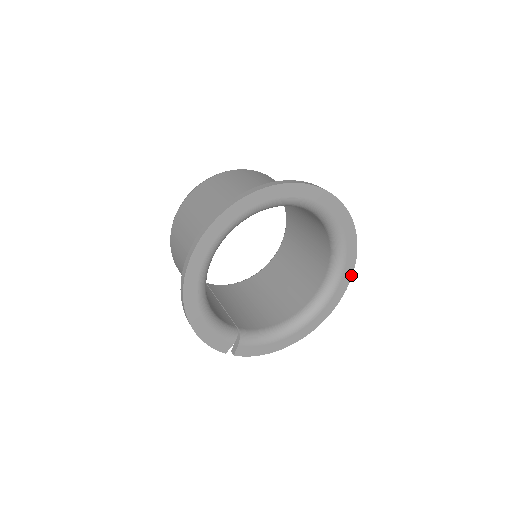
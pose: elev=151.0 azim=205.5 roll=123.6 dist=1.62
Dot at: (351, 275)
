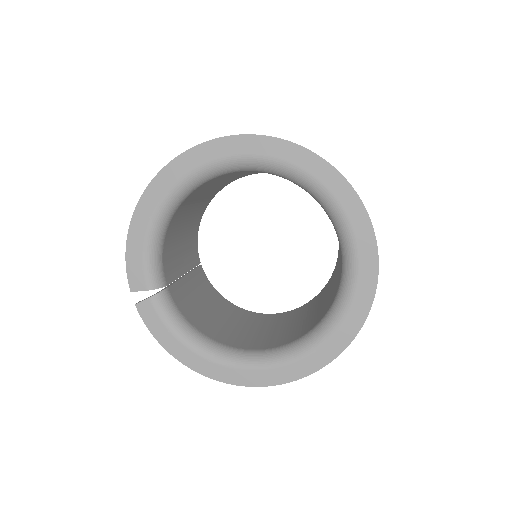
Dot at: (321, 366)
